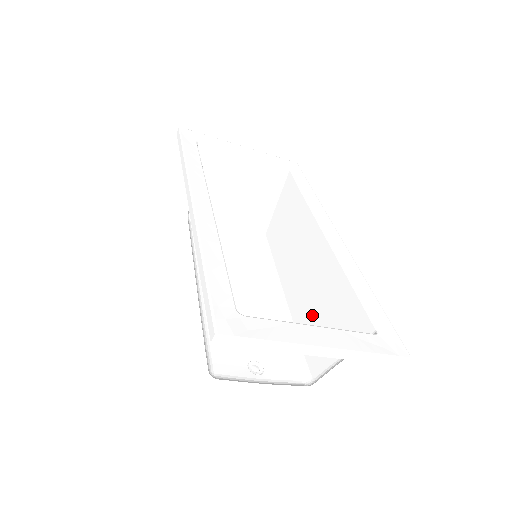
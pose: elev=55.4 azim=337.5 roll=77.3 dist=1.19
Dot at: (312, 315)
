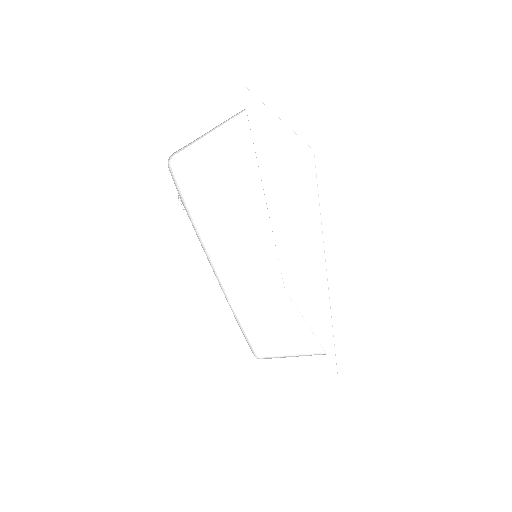
Dot at: occluded
